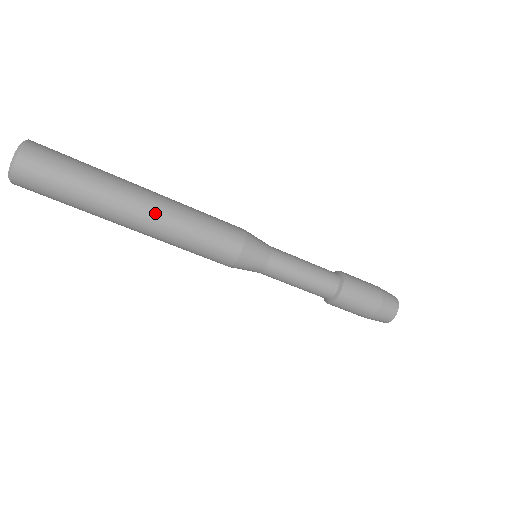
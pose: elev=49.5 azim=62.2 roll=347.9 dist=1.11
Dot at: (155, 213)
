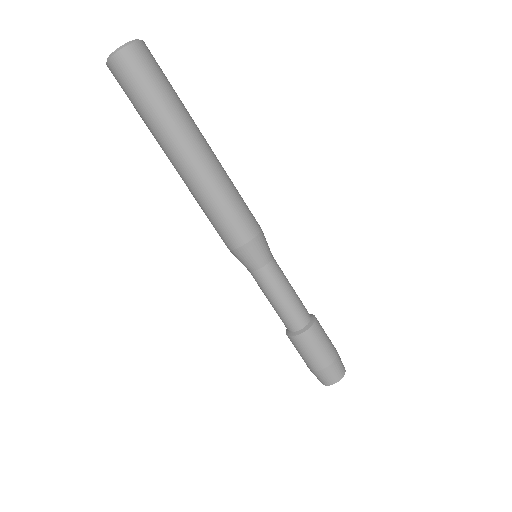
Dot at: (196, 168)
